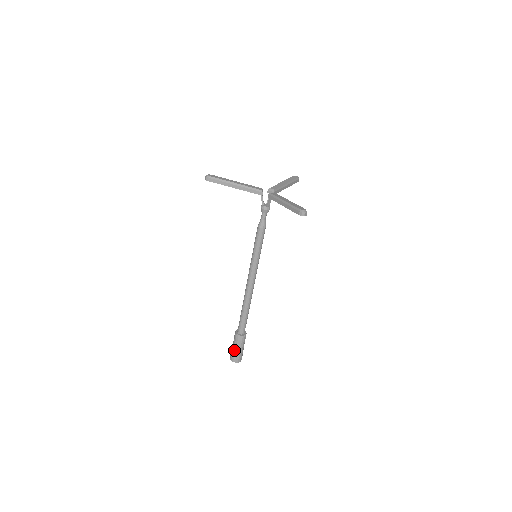
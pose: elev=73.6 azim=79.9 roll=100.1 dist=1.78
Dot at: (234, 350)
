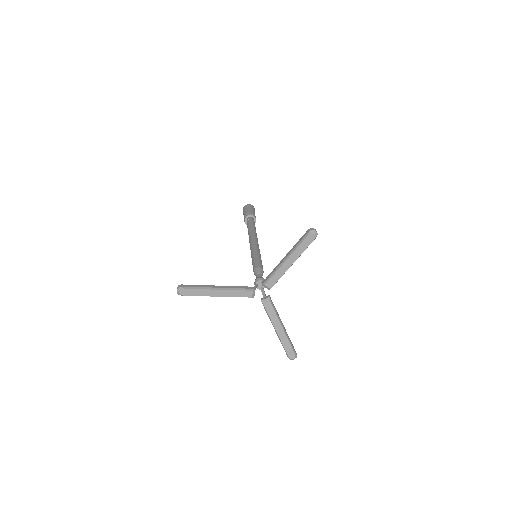
Dot at: occluded
